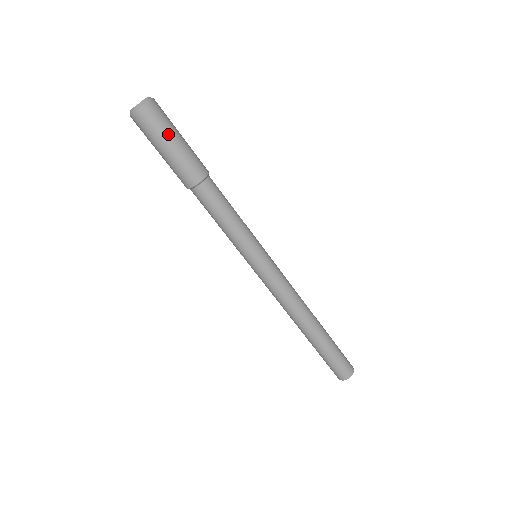
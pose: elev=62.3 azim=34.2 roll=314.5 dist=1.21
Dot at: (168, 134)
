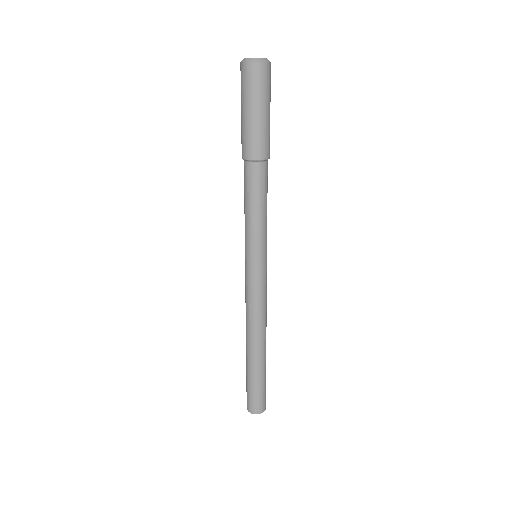
Dot at: (253, 101)
